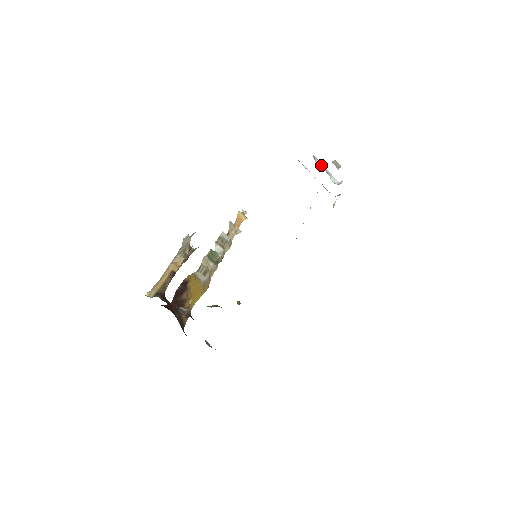
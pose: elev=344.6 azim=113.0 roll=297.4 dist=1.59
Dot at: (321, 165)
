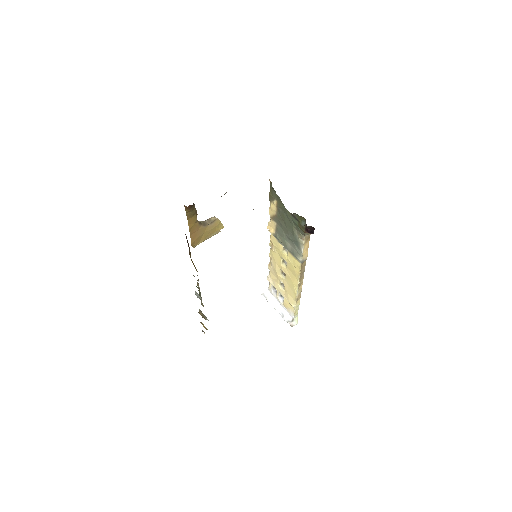
Dot at: occluded
